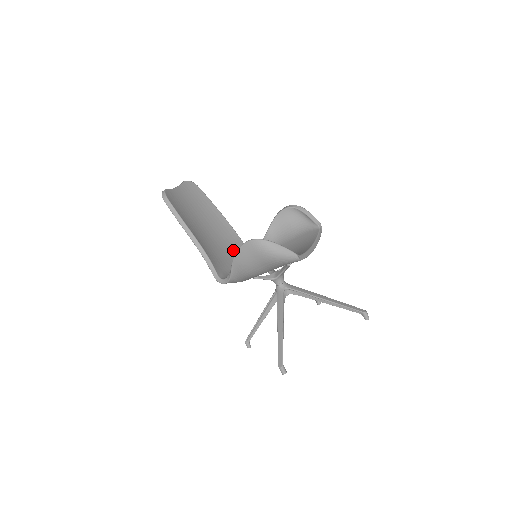
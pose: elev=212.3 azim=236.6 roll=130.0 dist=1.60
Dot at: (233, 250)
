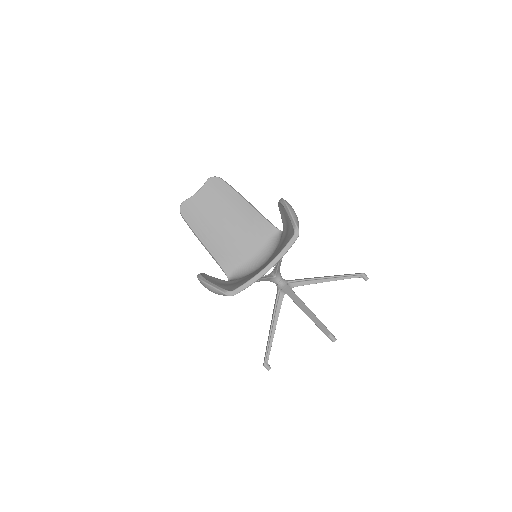
Dot at: (258, 238)
